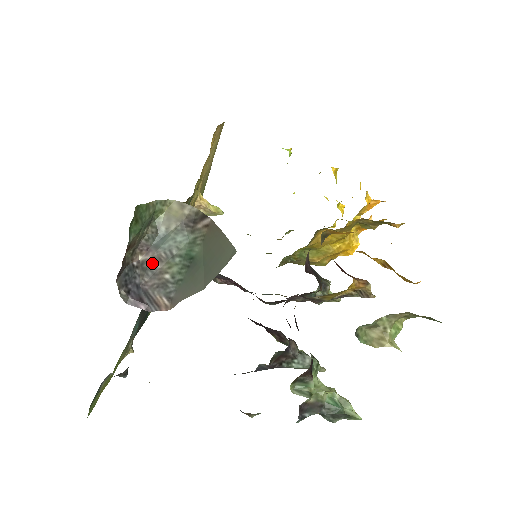
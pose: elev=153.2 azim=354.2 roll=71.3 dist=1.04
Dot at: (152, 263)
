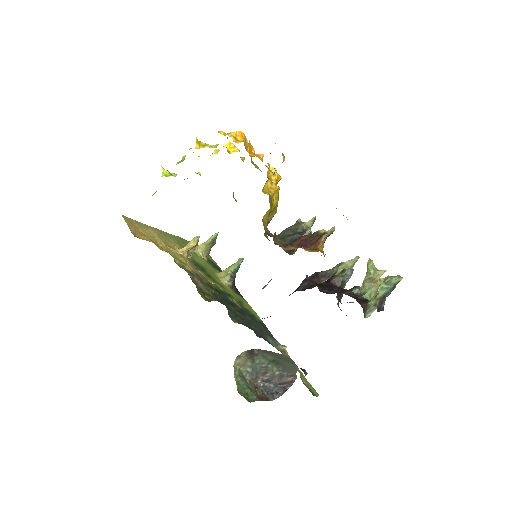
Dot at: (265, 377)
